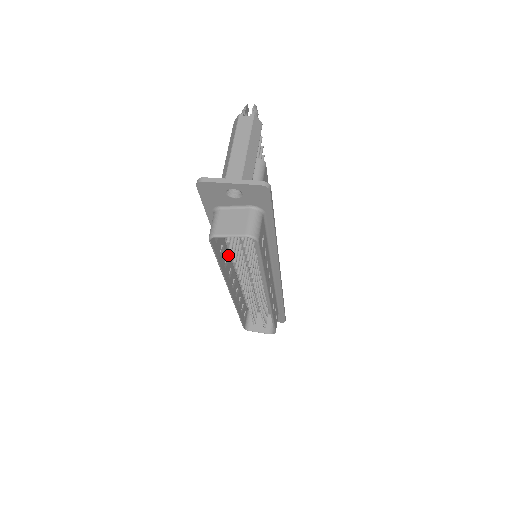
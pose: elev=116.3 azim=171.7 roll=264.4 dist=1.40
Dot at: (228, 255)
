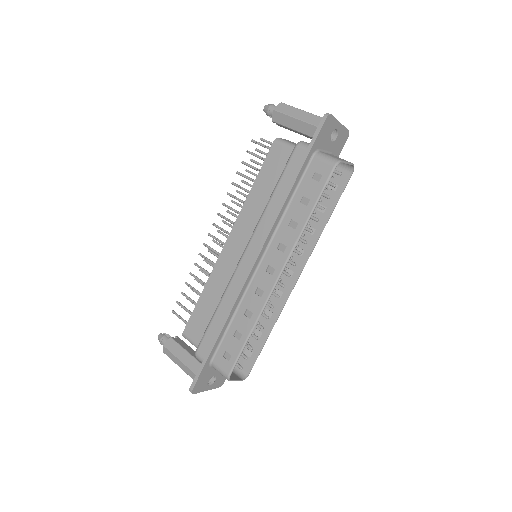
Dot at: (283, 225)
